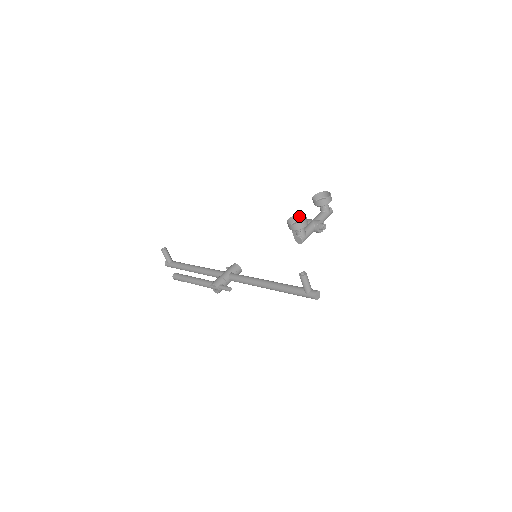
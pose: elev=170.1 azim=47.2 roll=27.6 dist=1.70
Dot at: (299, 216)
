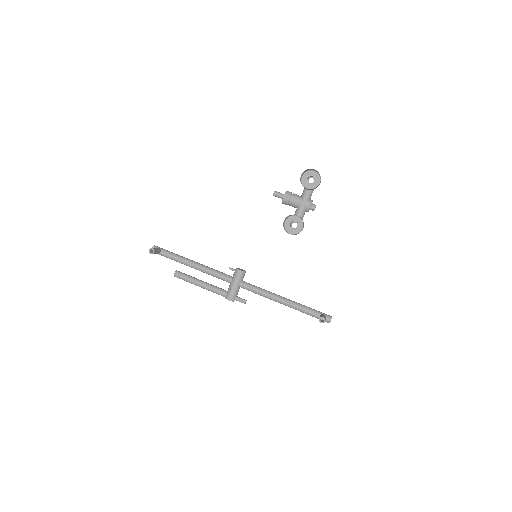
Dot at: occluded
